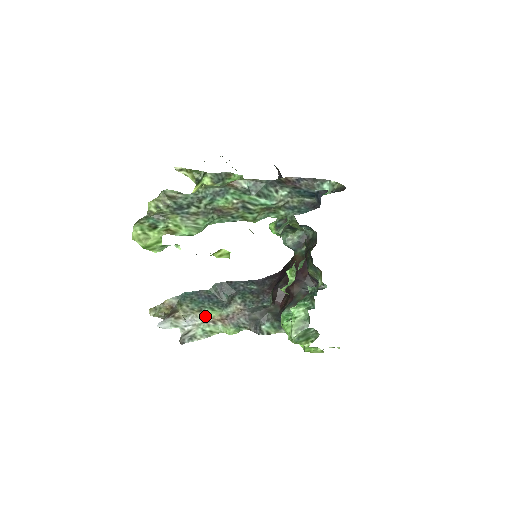
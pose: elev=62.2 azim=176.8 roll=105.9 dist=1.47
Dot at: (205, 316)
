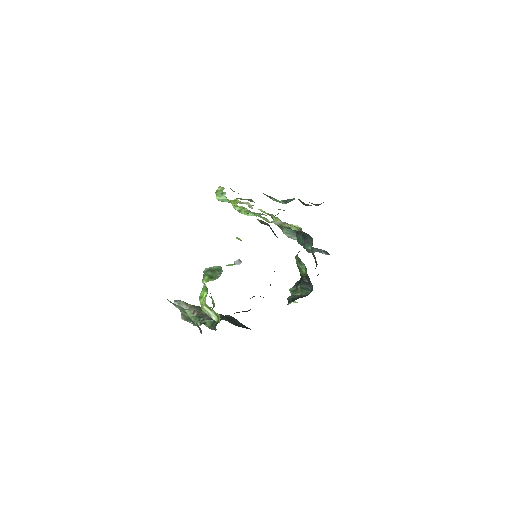
Dot at: occluded
